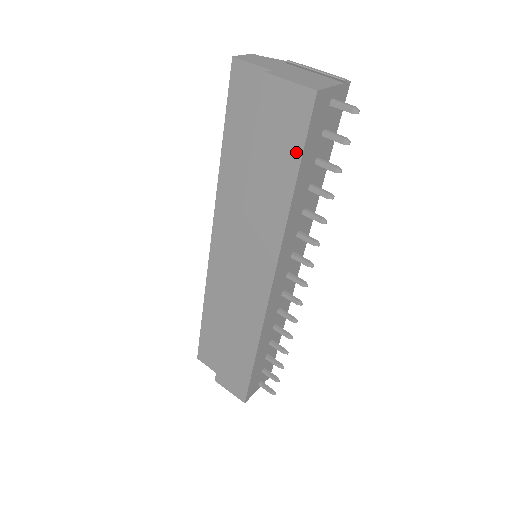
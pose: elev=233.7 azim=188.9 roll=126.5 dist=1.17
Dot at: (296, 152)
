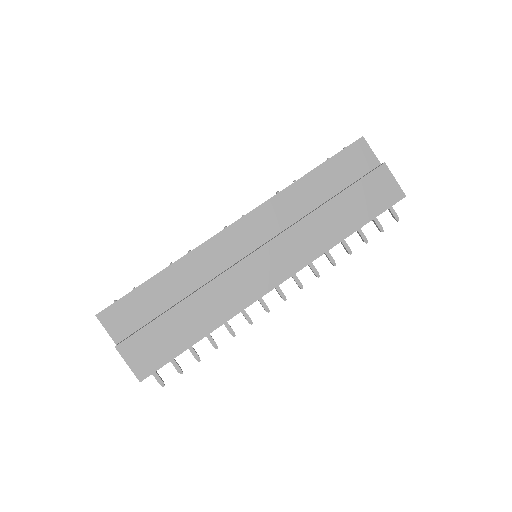
Dot at: (371, 215)
